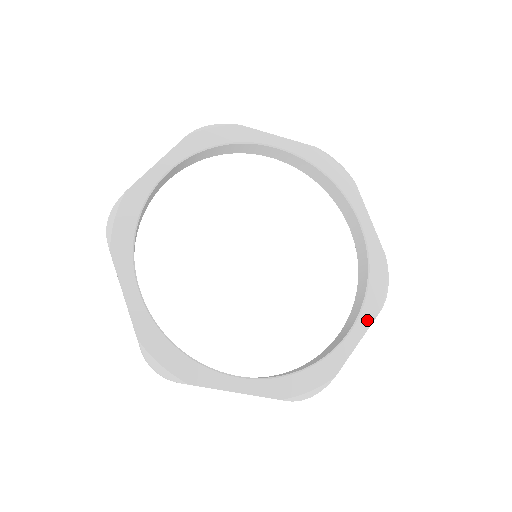
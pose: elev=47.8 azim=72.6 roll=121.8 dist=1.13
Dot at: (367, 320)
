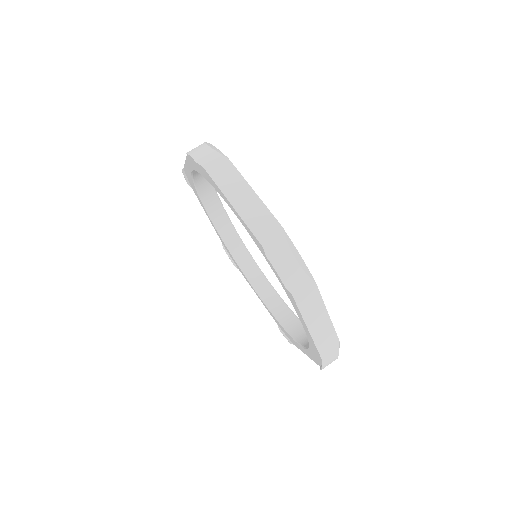
Dot at: occluded
